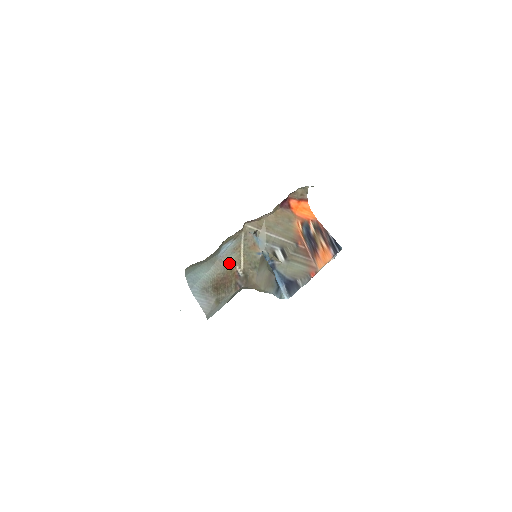
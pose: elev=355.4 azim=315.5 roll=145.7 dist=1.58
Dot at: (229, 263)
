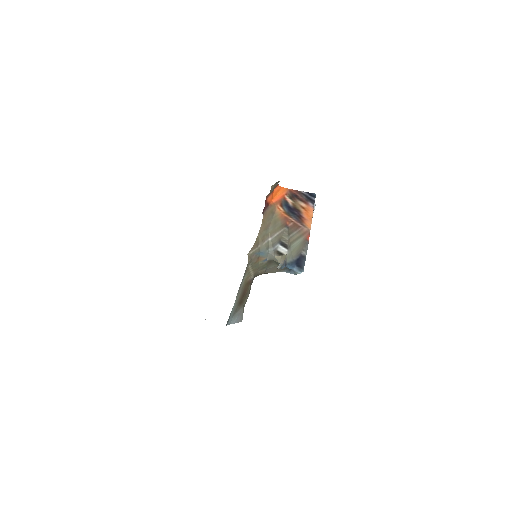
Dot at: (243, 283)
